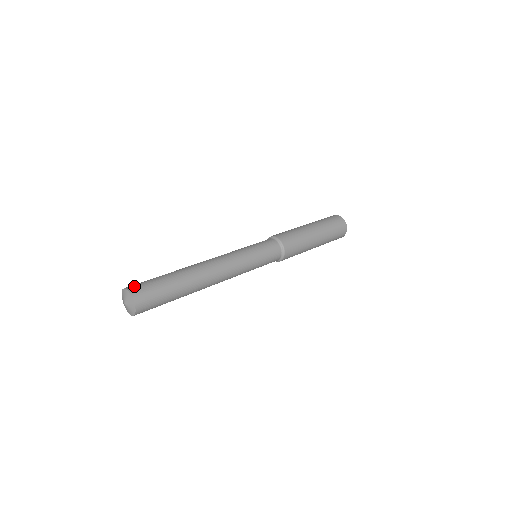
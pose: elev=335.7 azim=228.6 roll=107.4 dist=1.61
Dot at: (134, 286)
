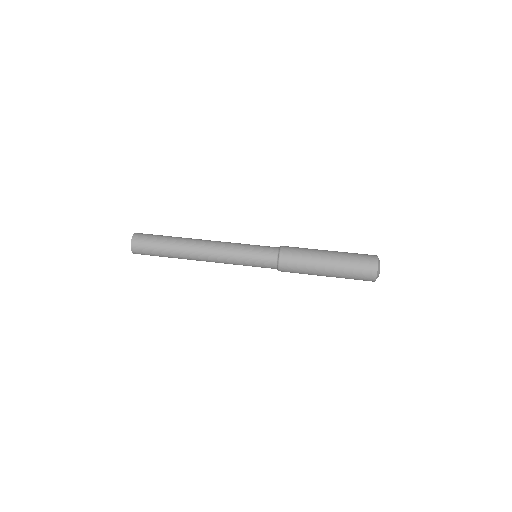
Dot at: (138, 238)
